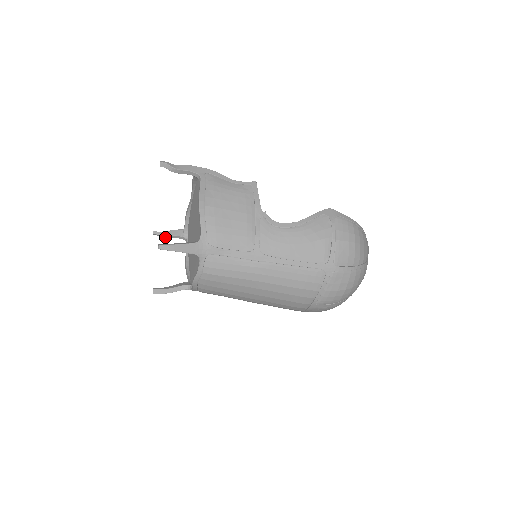
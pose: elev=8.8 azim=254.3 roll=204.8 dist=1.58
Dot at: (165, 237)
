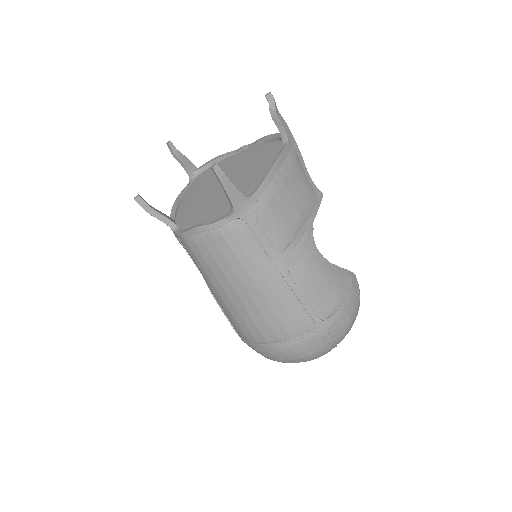
Dot at: (176, 157)
